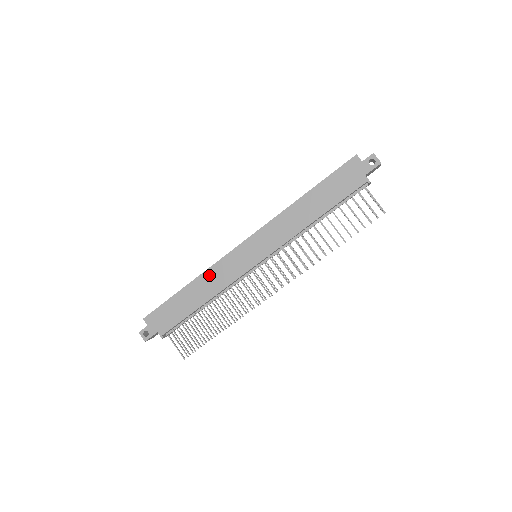
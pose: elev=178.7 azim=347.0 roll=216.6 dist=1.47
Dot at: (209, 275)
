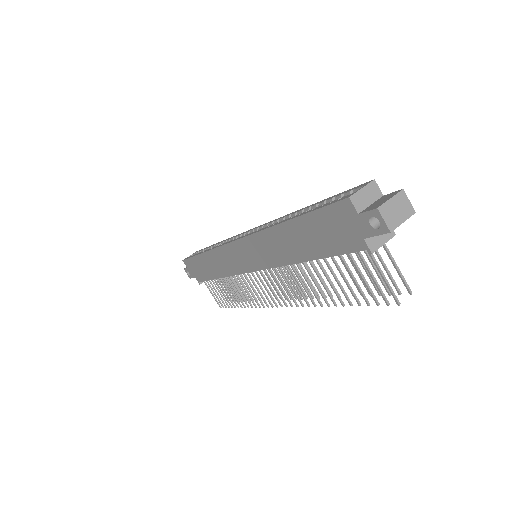
Dot at: (215, 256)
